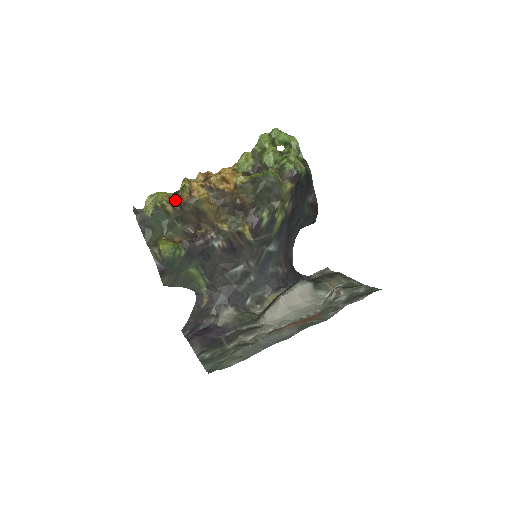
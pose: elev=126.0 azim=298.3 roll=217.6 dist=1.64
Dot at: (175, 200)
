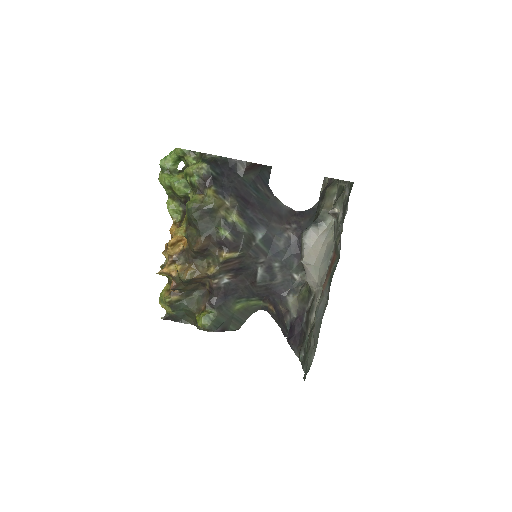
Dot at: occluded
